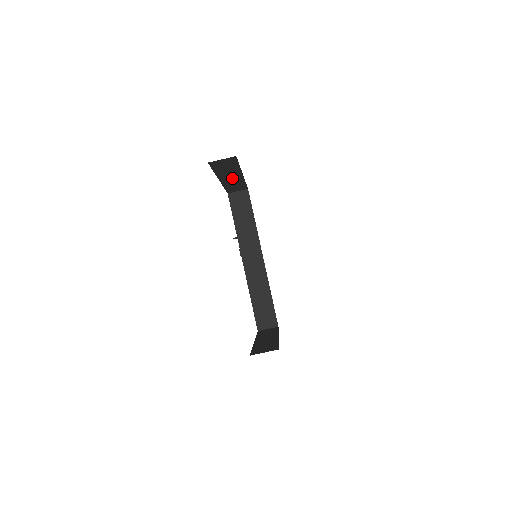
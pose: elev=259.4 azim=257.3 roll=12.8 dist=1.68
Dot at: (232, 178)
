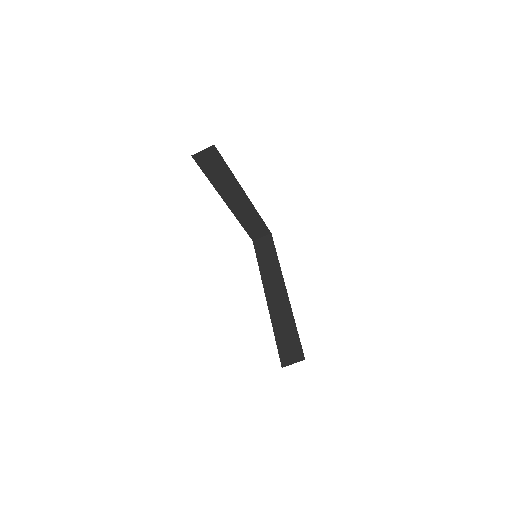
Dot at: (238, 200)
